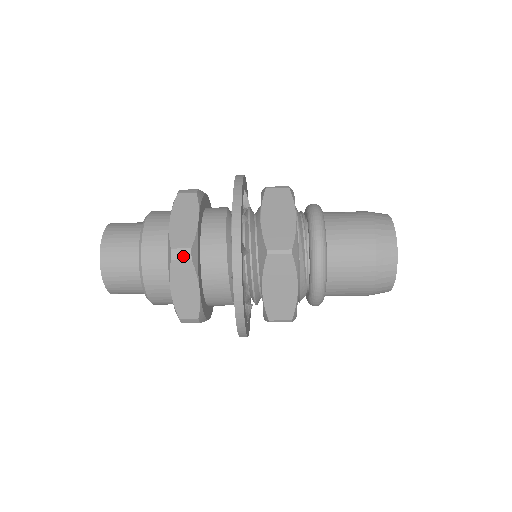
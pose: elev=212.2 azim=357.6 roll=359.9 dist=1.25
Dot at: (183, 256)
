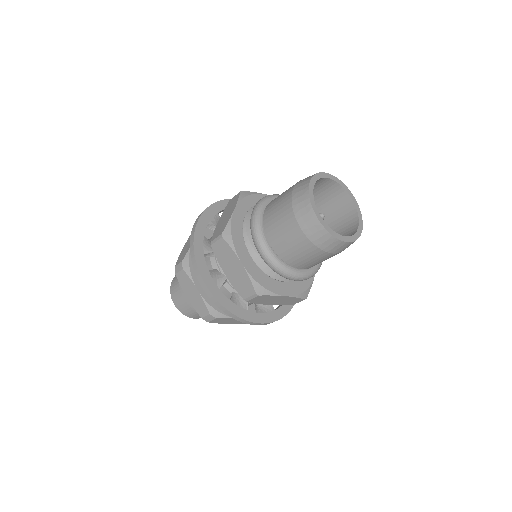
Dot at: (179, 269)
